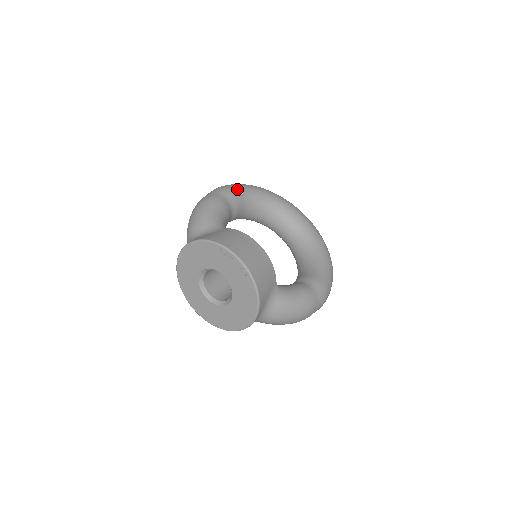
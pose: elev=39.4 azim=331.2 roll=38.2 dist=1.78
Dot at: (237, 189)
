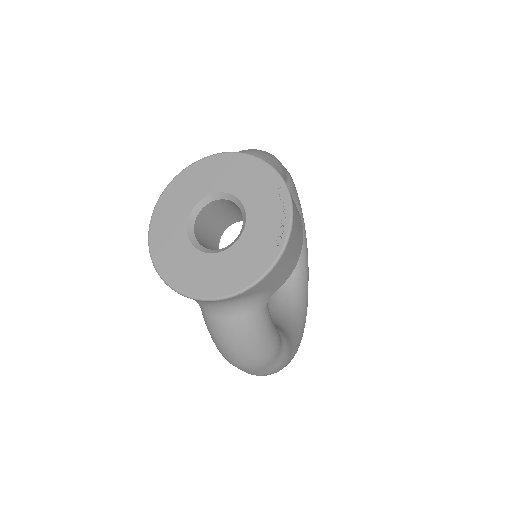
Dot at: (295, 188)
